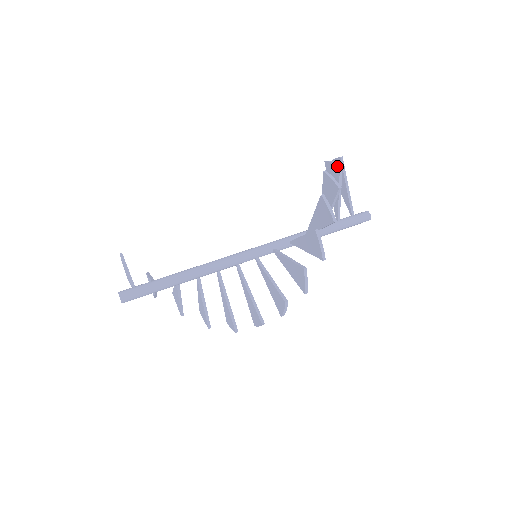
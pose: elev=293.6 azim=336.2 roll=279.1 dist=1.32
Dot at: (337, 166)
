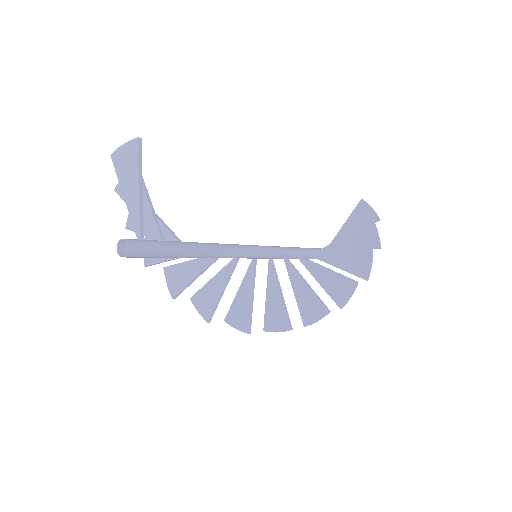
Dot at: (378, 244)
